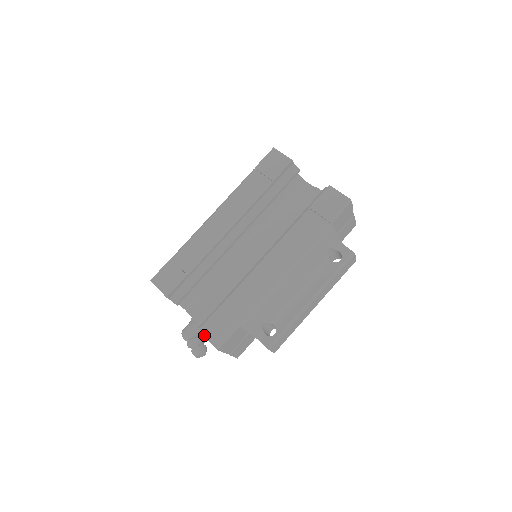
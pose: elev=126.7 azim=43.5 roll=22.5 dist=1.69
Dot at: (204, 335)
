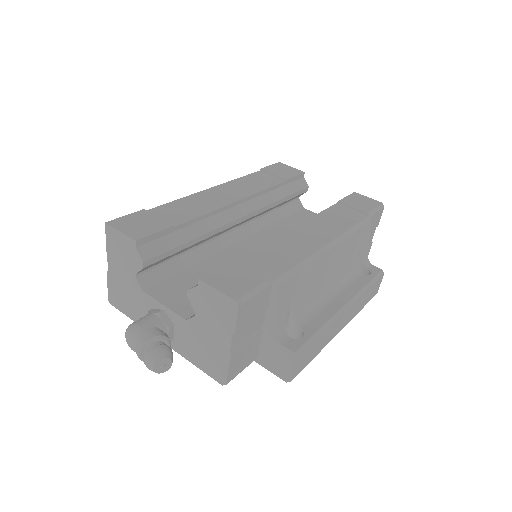
Dot at: (211, 284)
